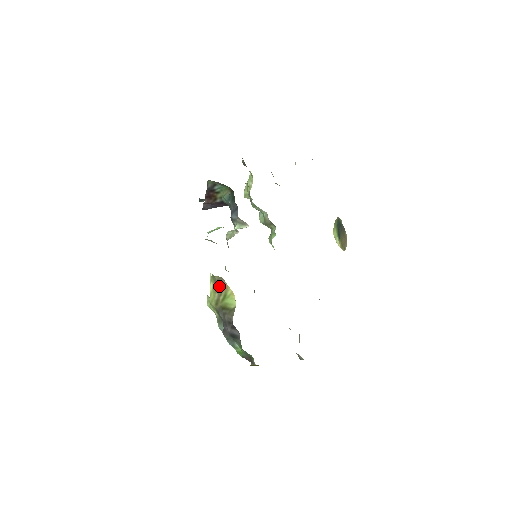
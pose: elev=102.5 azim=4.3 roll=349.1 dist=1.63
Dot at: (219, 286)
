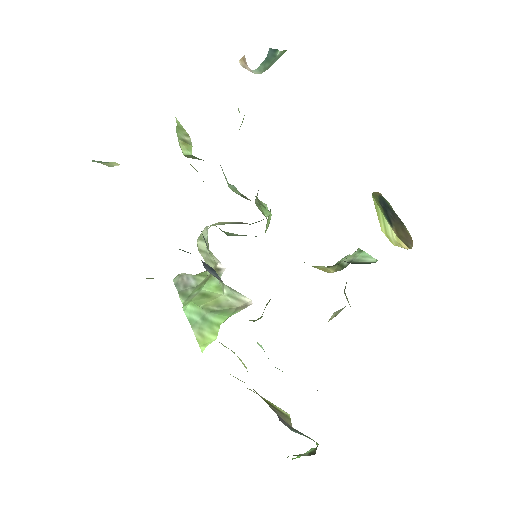
Dot at: occluded
